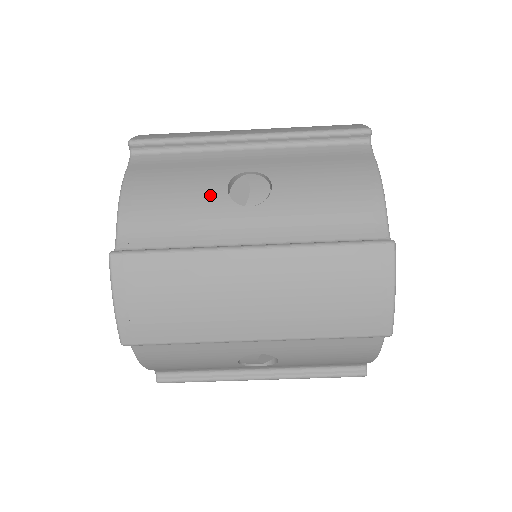
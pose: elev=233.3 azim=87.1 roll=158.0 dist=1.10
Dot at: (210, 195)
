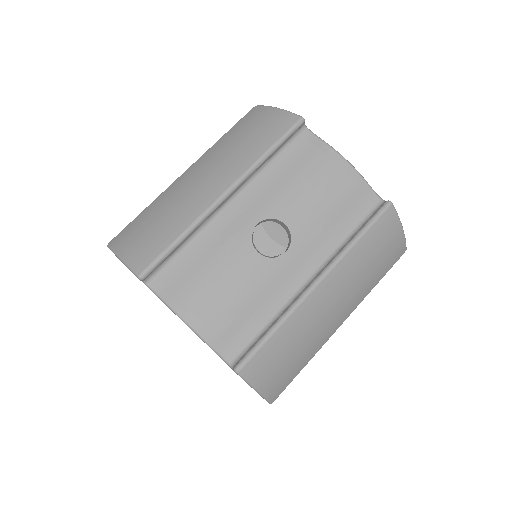
Dot at: occluded
